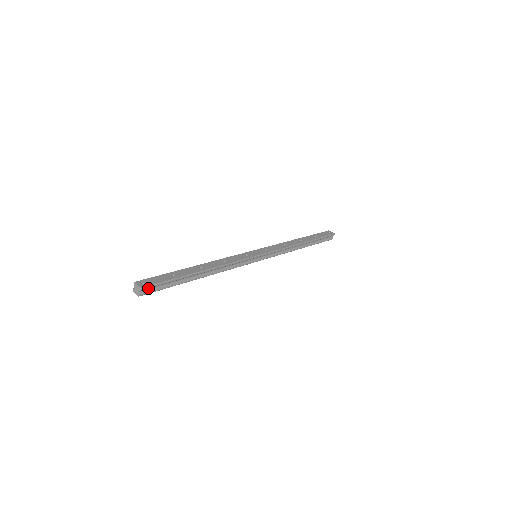
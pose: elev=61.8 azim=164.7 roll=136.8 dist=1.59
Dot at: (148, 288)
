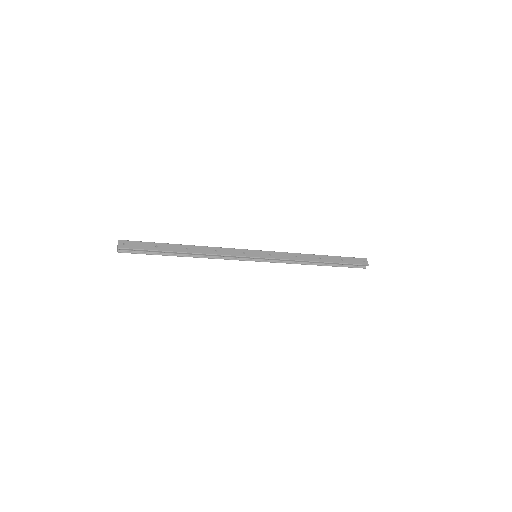
Dot at: (127, 249)
